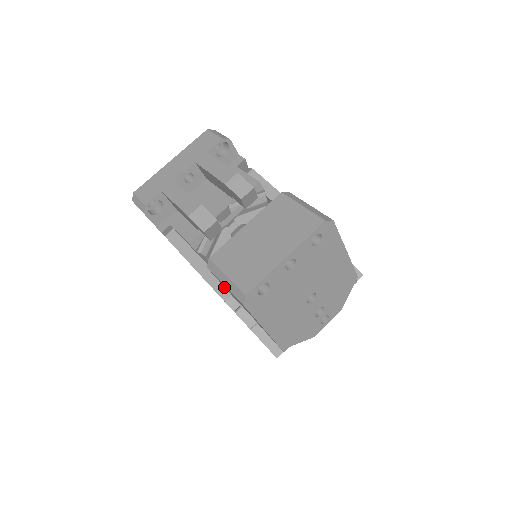
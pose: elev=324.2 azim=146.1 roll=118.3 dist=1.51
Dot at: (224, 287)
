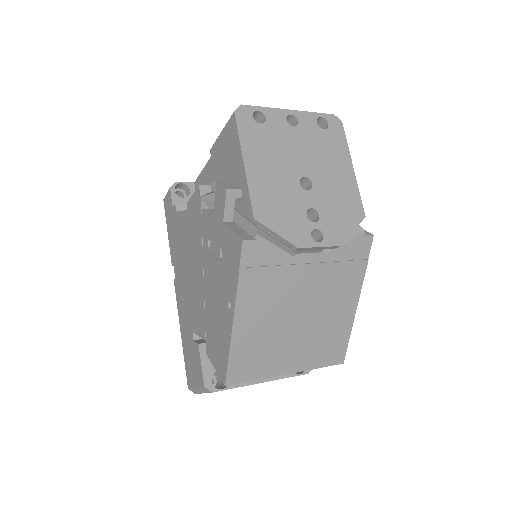
Dot at: occluded
